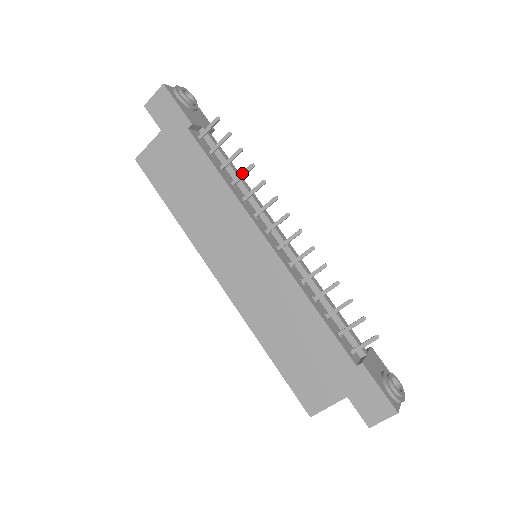
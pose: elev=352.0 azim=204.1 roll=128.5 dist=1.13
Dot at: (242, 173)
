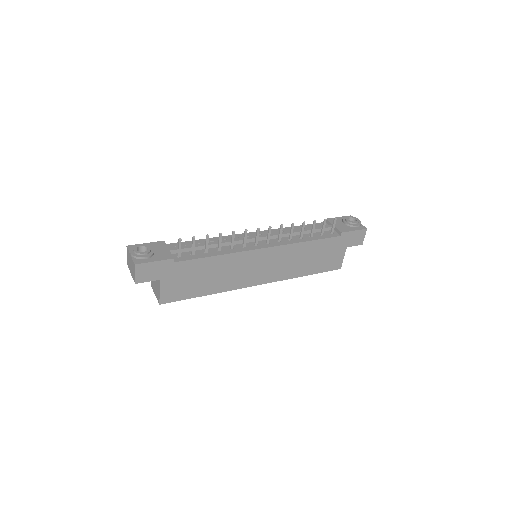
Dot at: (219, 242)
